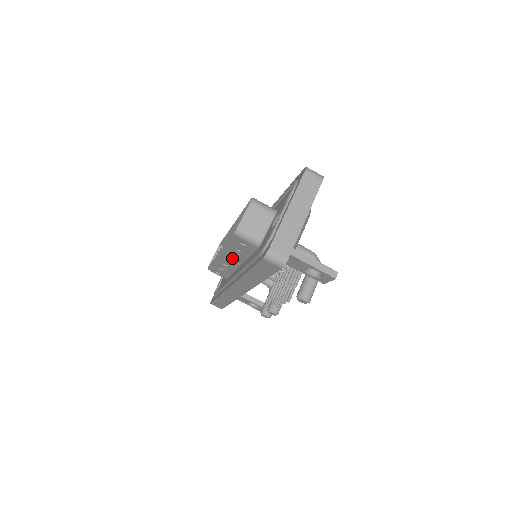
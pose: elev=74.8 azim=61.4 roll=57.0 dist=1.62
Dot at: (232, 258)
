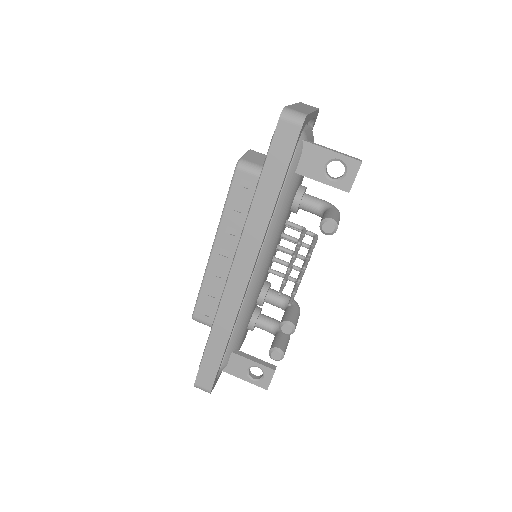
Dot at: (229, 244)
